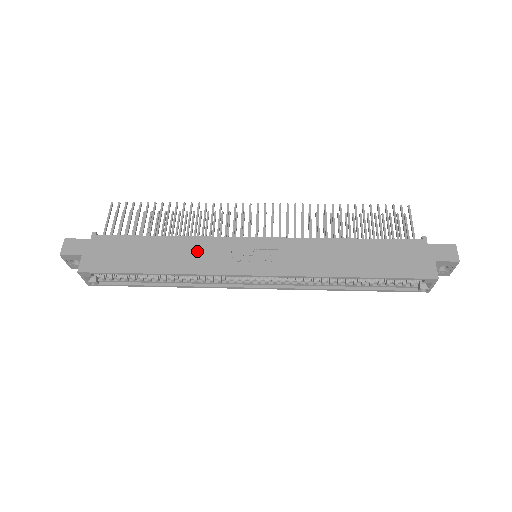
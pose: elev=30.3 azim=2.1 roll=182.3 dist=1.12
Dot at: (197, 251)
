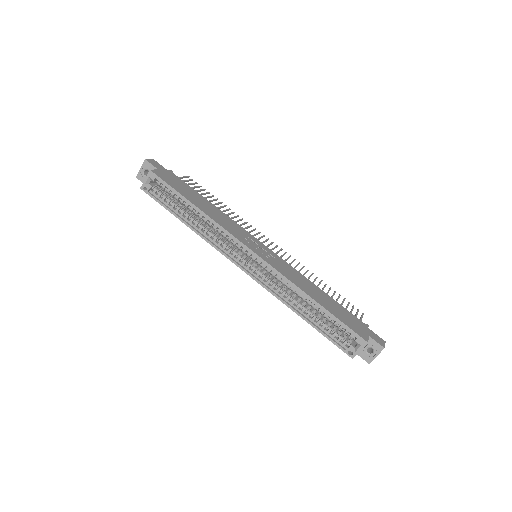
Dot at: (227, 221)
